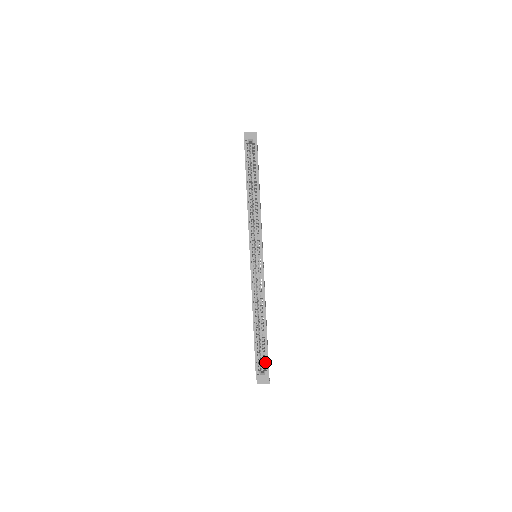
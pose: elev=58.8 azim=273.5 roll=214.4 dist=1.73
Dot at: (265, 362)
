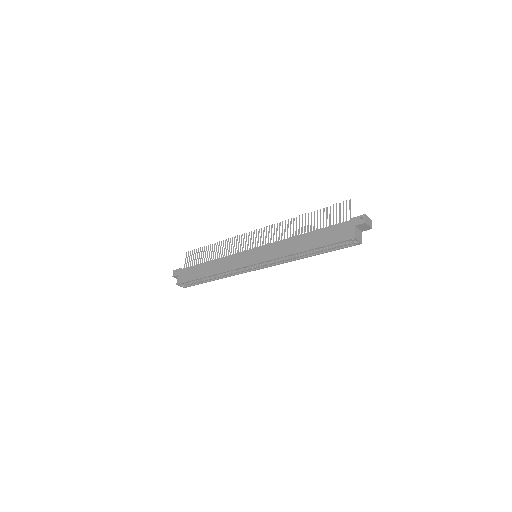
Dot at: occluded
